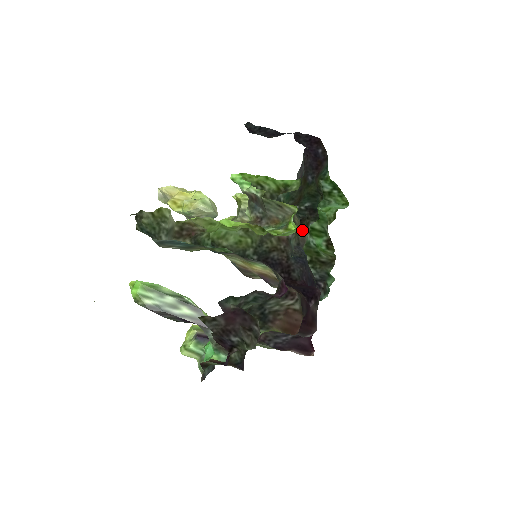
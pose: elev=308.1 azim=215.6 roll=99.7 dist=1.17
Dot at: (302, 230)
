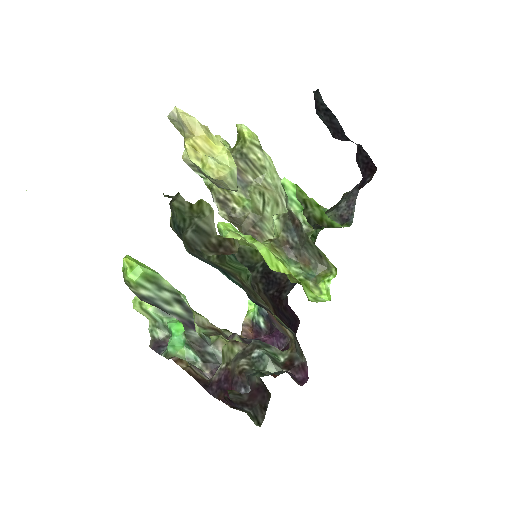
Dot at: occluded
